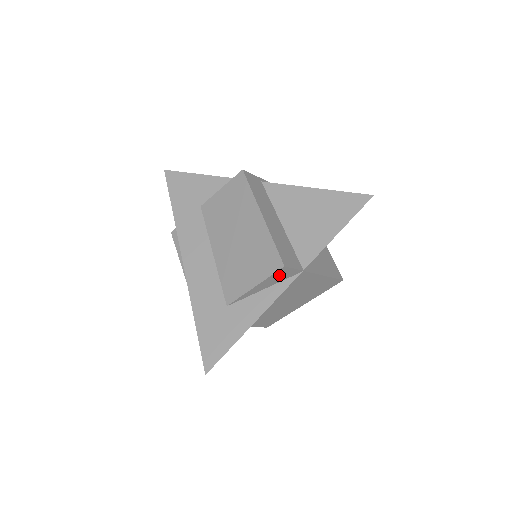
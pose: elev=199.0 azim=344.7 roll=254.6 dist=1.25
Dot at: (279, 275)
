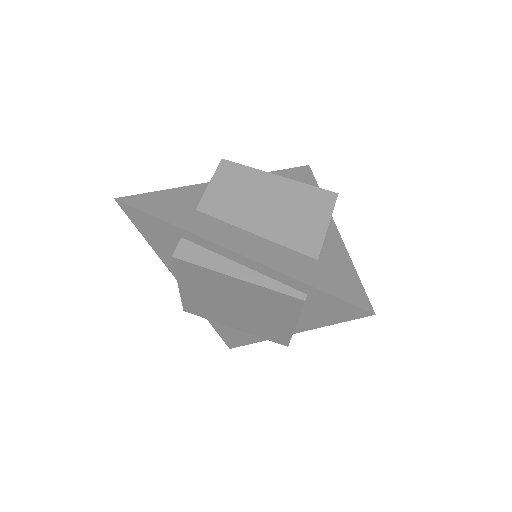
Dot at: occluded
